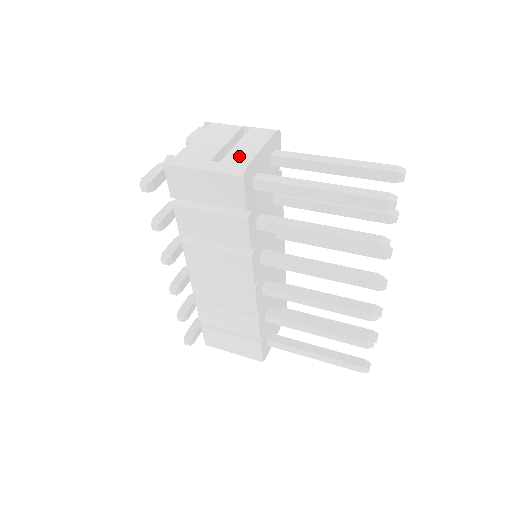
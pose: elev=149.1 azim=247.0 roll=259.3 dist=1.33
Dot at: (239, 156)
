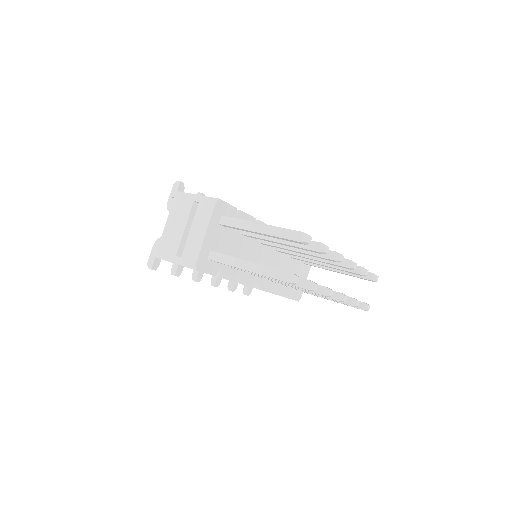
Dot at: (192, 248)
